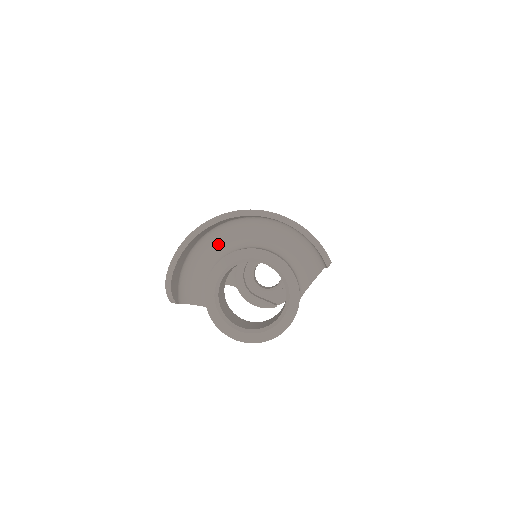
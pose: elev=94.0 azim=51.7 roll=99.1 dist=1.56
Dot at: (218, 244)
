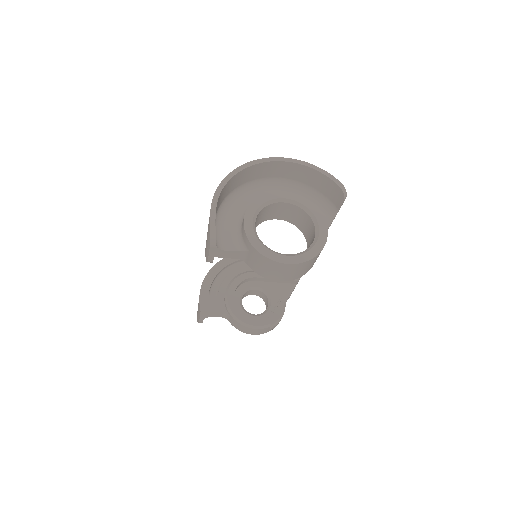
Dot at: (243, 202)
